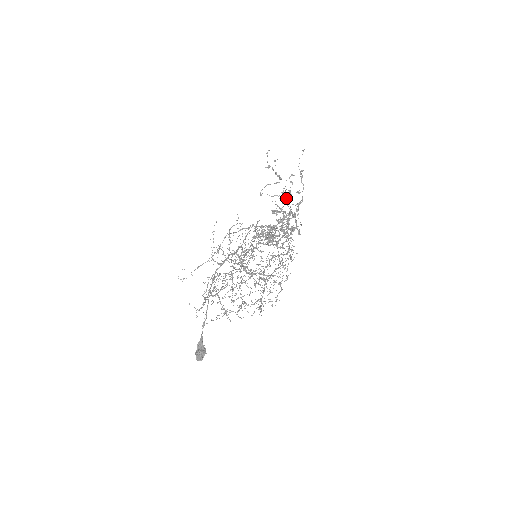
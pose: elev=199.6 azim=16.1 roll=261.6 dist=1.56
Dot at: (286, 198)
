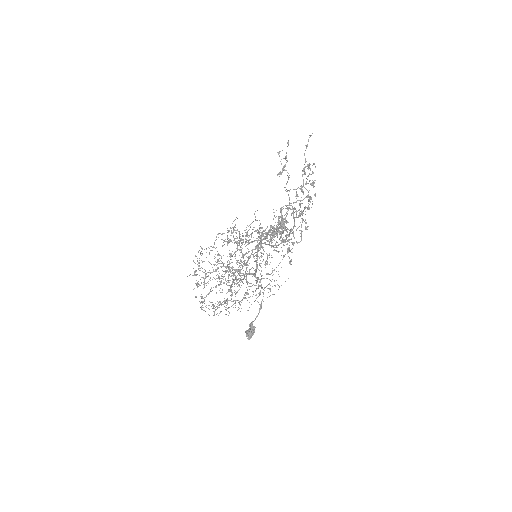
Dot at: (296, 193)
